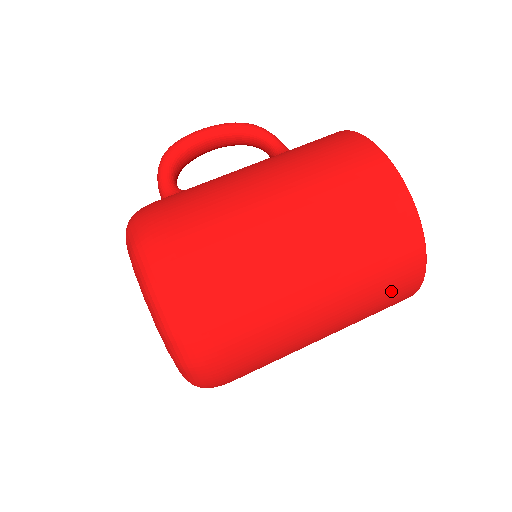
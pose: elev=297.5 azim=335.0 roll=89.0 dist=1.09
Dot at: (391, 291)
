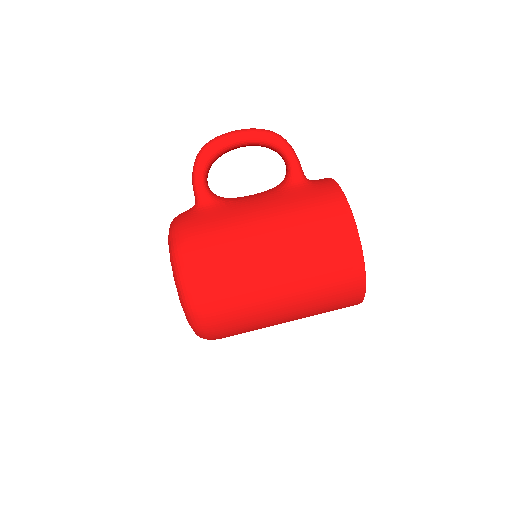
Dot at: occluded
